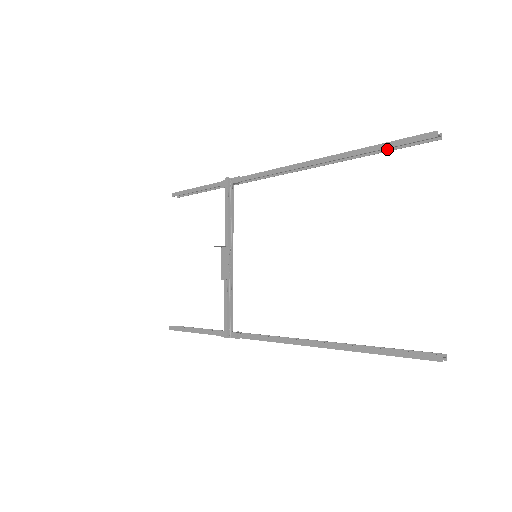
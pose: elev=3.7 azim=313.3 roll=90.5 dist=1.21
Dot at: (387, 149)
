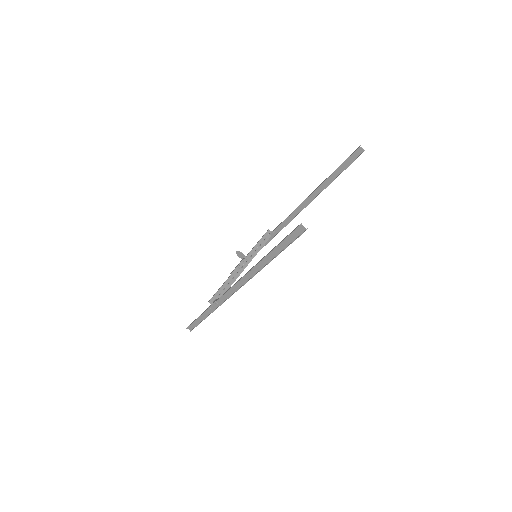
Dot at: occluded
